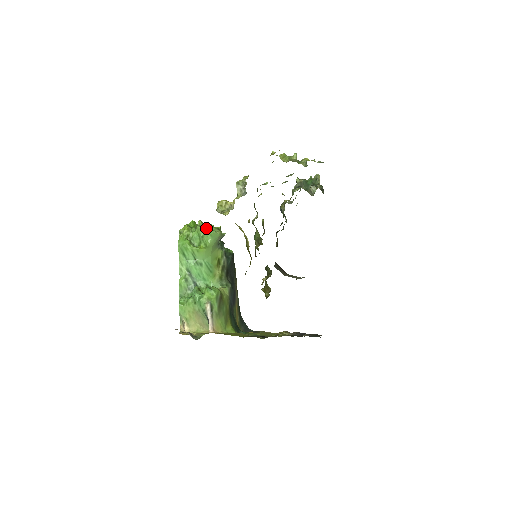
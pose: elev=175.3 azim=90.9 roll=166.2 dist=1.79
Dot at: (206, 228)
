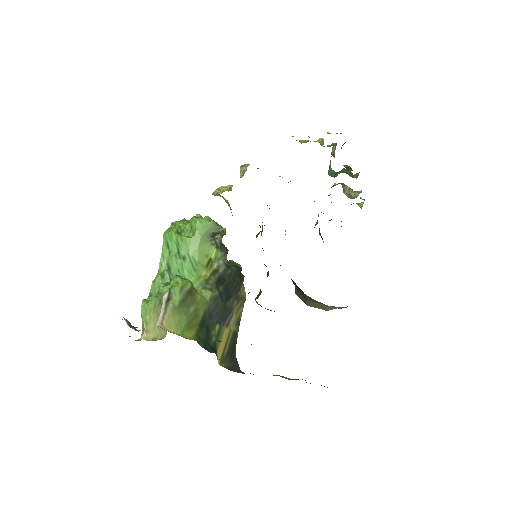
Dot at: occluded
